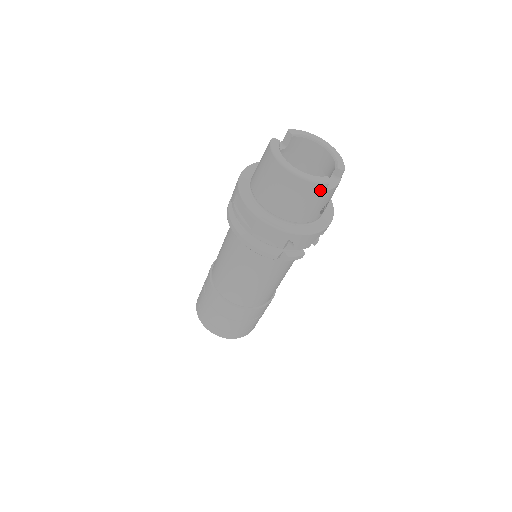
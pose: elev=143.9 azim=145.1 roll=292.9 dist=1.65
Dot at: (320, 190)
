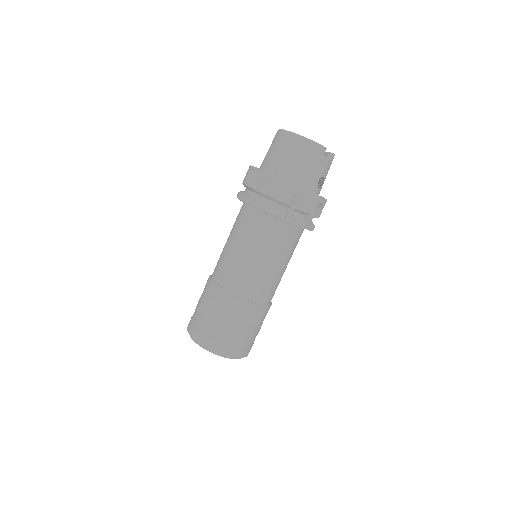
Dot at: (319, 153)
